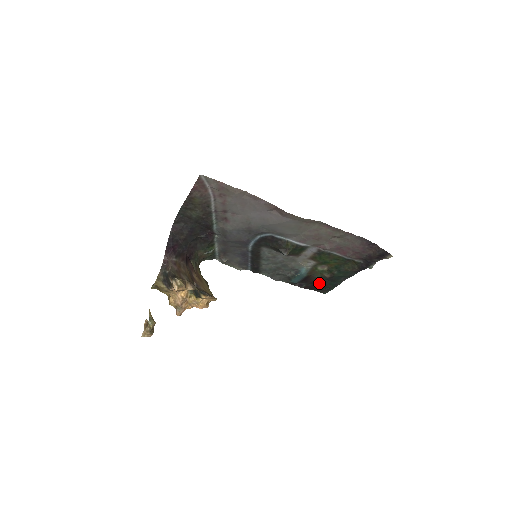
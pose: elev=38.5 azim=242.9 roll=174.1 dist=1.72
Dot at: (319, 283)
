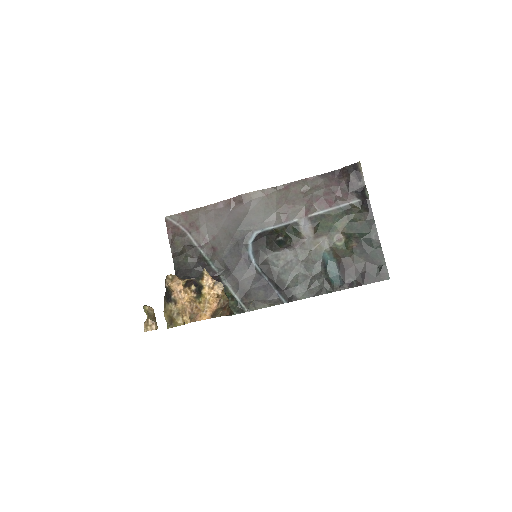
Dot at: (363, 266)
